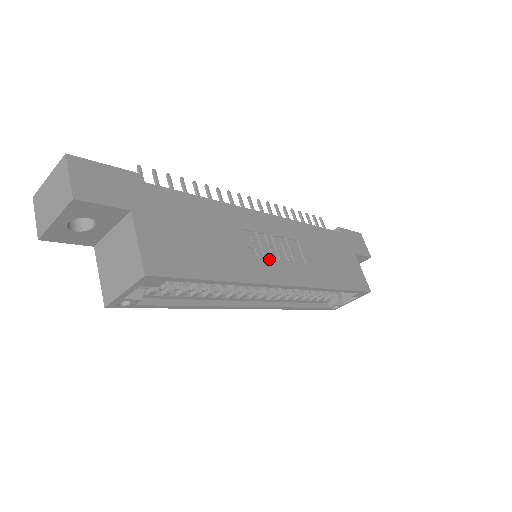
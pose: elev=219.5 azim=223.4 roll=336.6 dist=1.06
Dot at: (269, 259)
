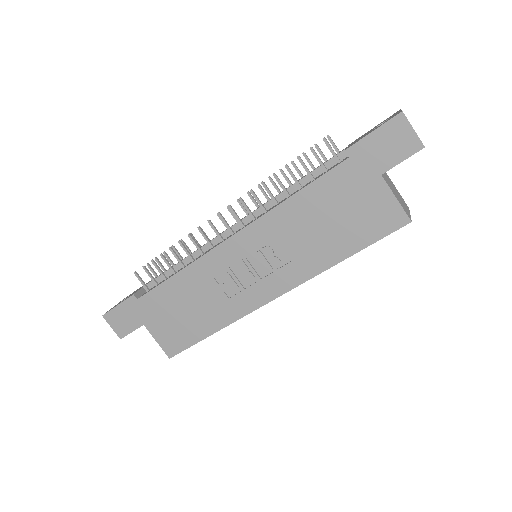
Dot at: (248, 285)
